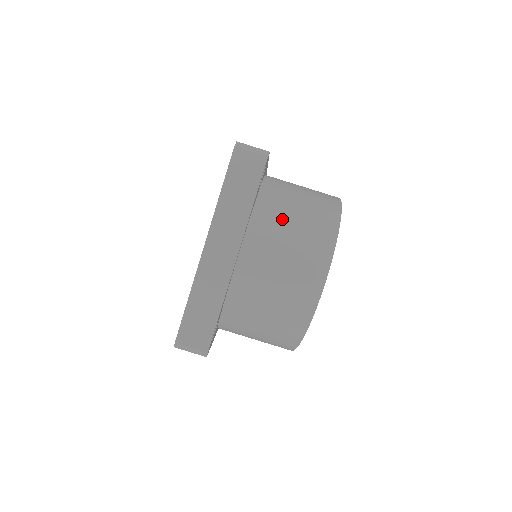
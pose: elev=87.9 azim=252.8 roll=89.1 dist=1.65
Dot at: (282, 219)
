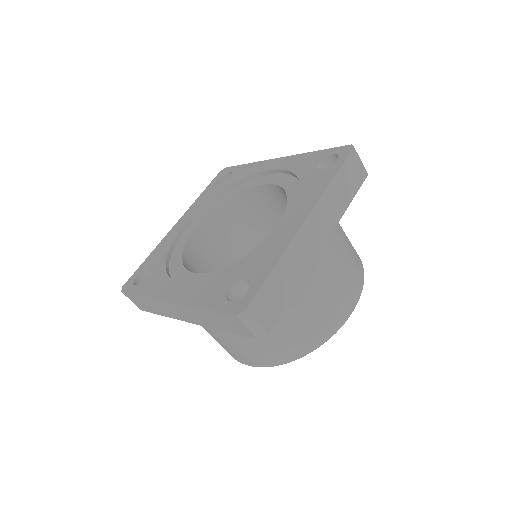
Dot at: (341, 233)
